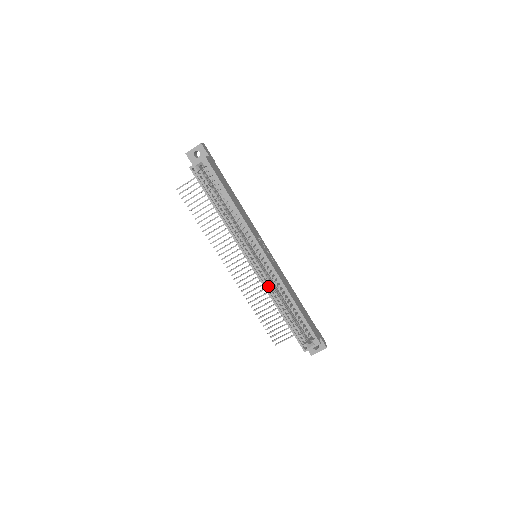
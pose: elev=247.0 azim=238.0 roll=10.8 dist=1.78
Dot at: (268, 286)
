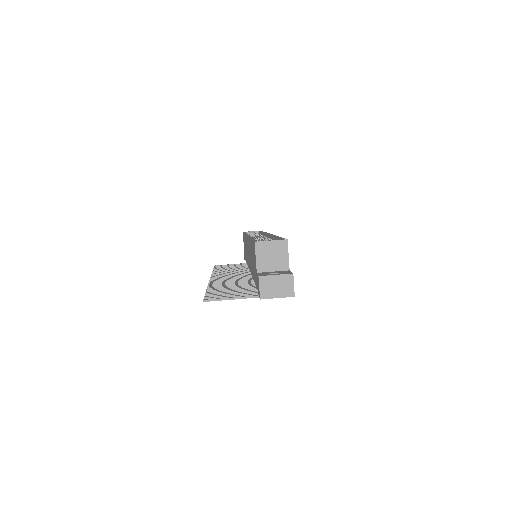
Dot at: occluded
